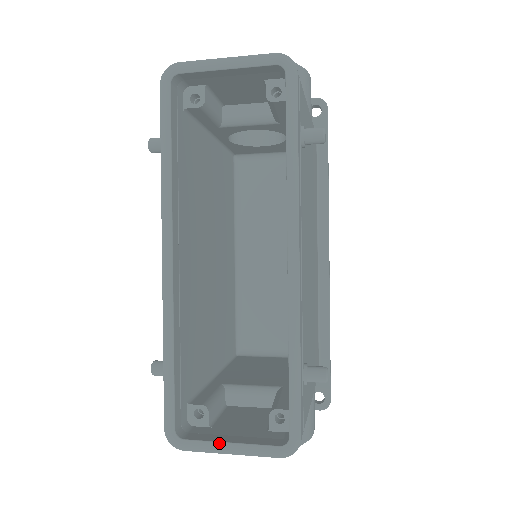
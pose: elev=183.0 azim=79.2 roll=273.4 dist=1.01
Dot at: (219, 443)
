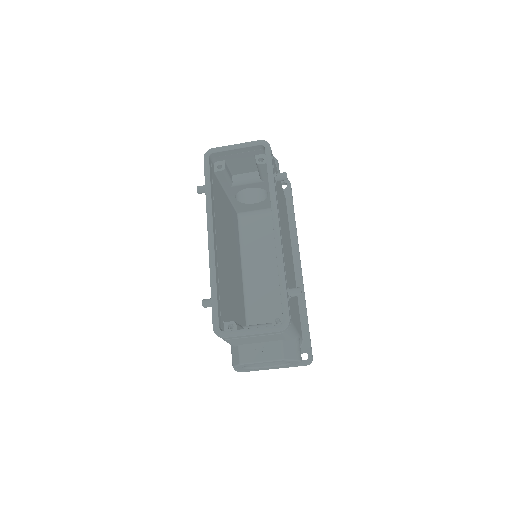
Dot at: (245, 329)
